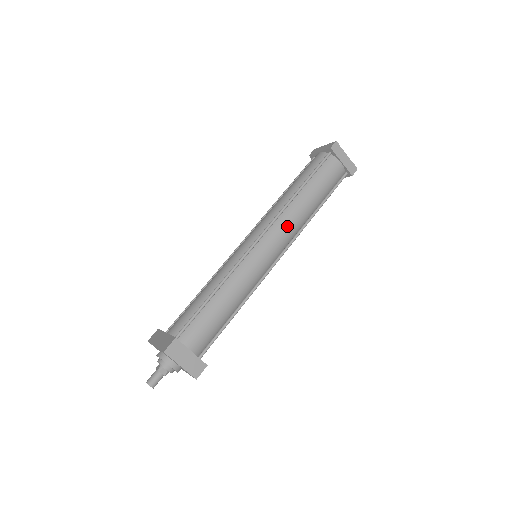
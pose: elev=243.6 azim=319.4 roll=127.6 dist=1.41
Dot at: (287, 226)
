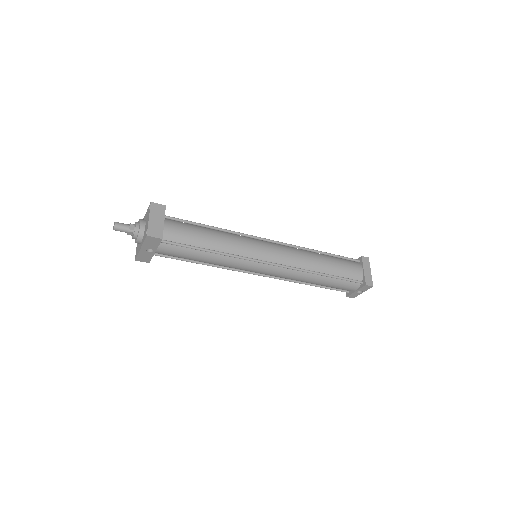
Dot at: (294, 254)
